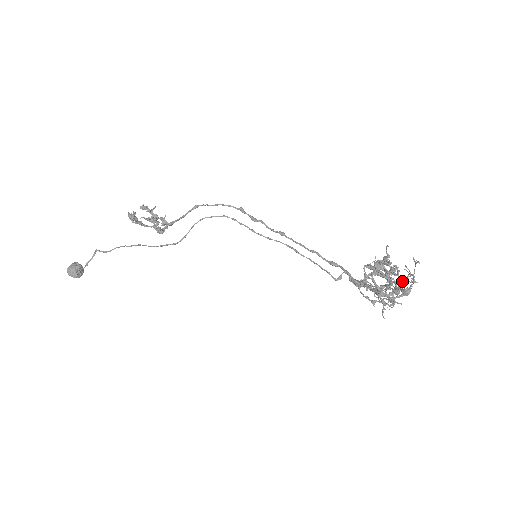
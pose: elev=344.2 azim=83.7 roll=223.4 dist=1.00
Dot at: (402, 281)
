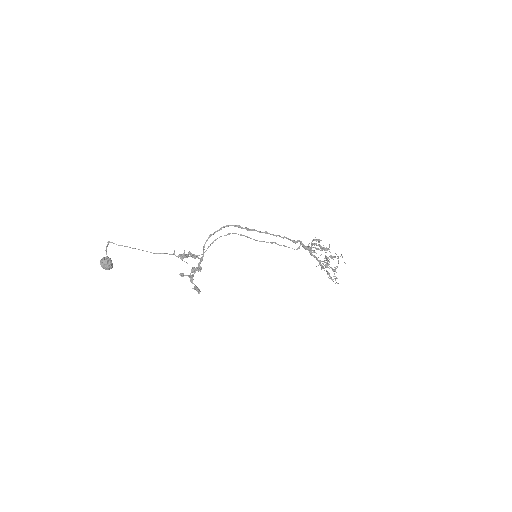
Dot at: occluded
